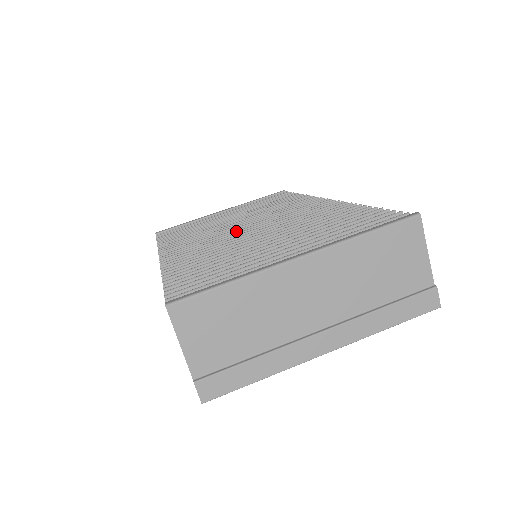
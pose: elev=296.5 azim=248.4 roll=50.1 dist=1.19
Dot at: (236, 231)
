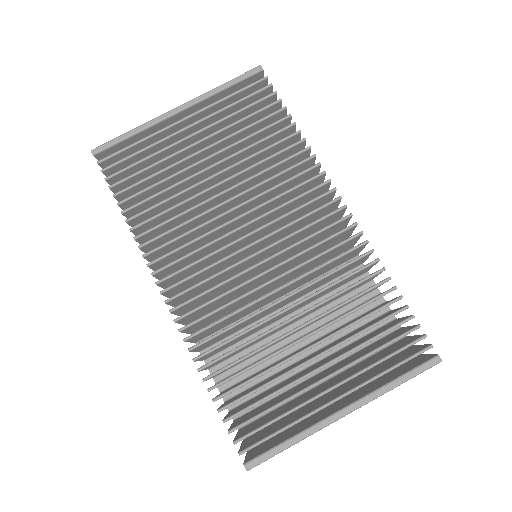
Dot at: (244, 260)
